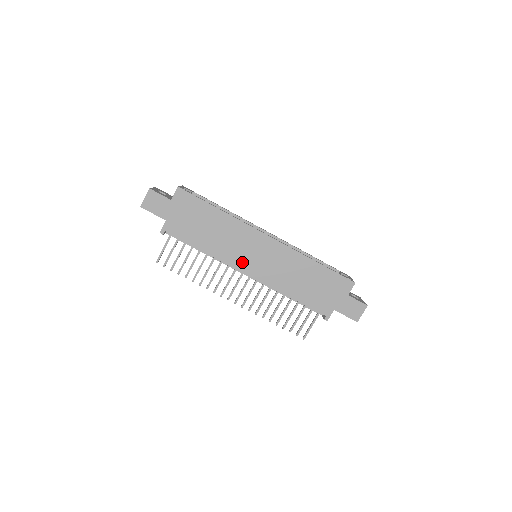
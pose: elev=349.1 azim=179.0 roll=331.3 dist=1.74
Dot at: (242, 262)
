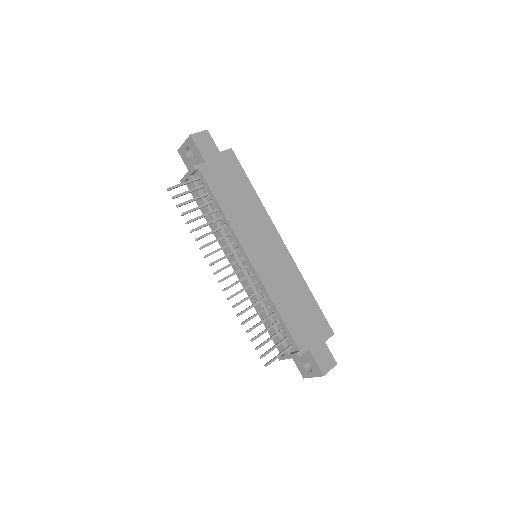
Dot at: (250, 245)
